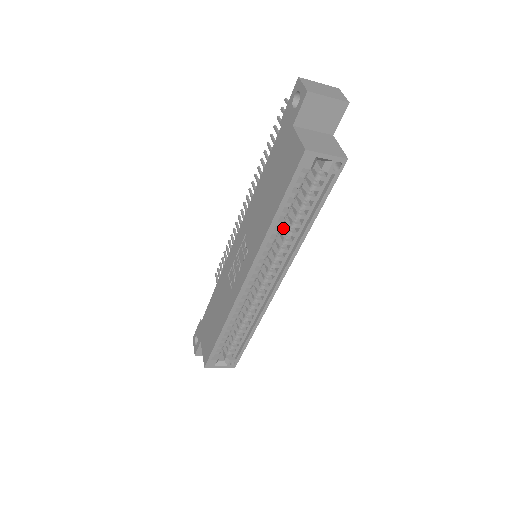
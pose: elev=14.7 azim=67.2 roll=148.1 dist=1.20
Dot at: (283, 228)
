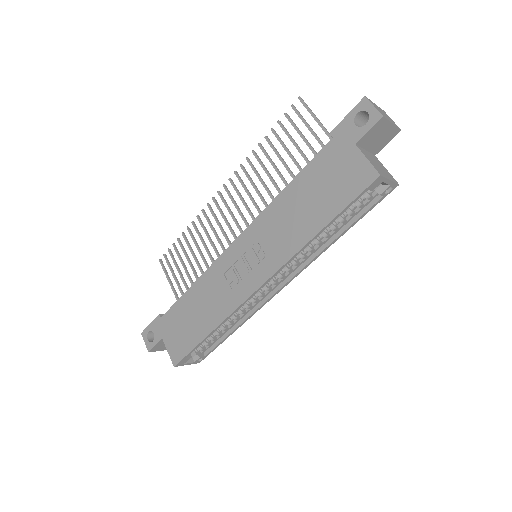
Dot at: occluded
